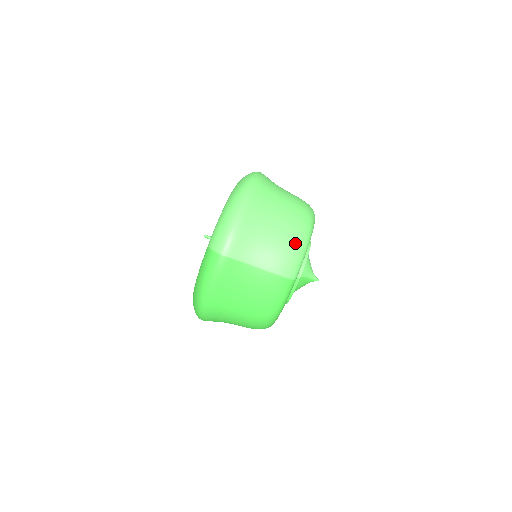
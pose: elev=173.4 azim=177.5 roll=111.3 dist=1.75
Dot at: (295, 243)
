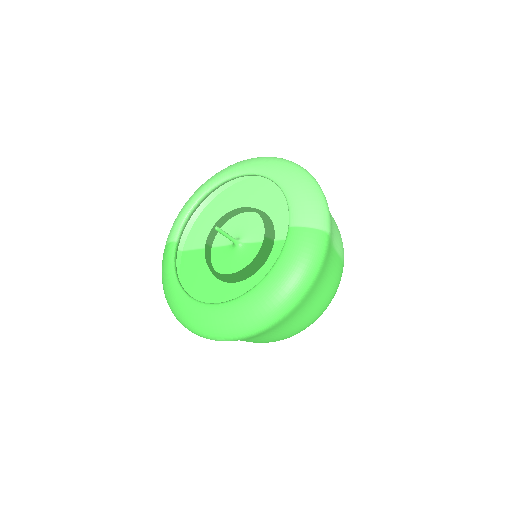
Dot at: occluded
